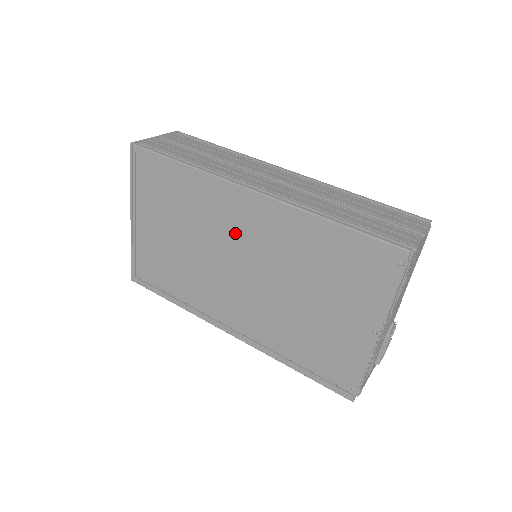
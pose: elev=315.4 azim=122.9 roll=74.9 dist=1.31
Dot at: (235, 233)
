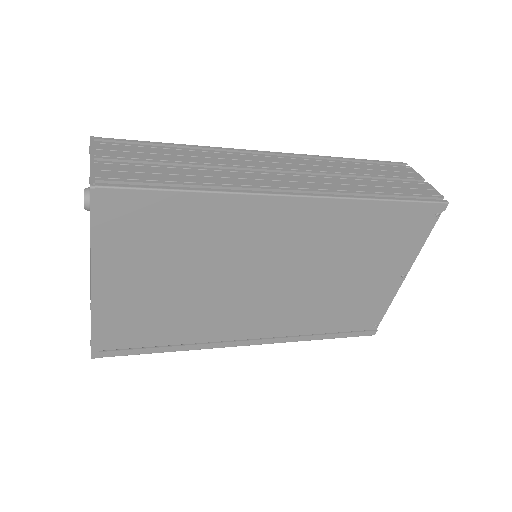
Dot at: (268, 247)
